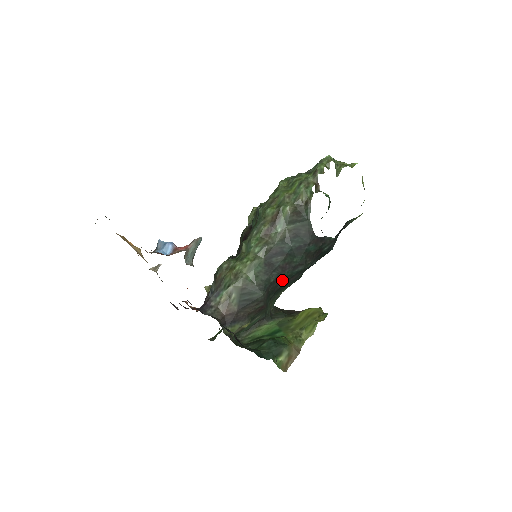
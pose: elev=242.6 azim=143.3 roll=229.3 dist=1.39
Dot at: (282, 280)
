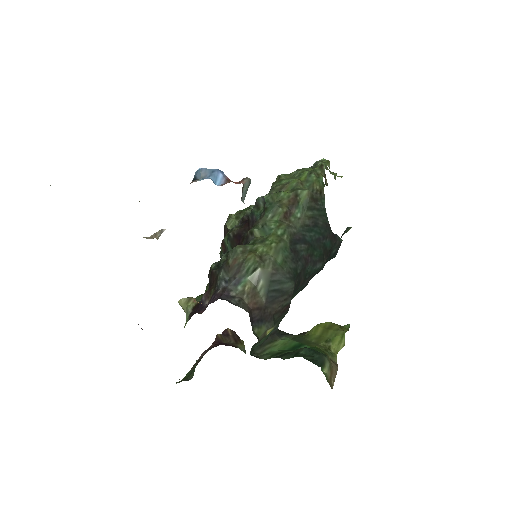
Dot at: (304, 276)
